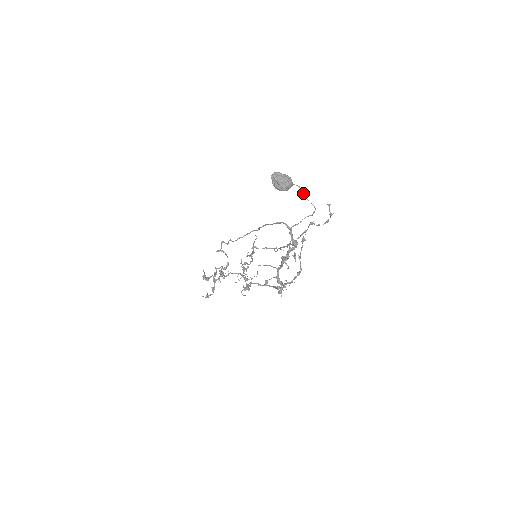
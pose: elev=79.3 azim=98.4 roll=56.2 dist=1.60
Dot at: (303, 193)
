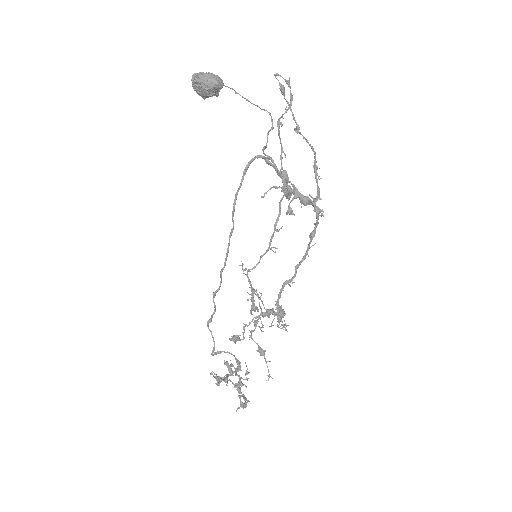
Dot at: (242, 97)
